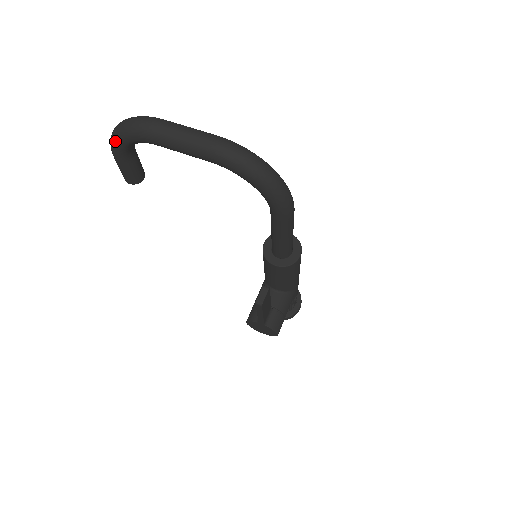
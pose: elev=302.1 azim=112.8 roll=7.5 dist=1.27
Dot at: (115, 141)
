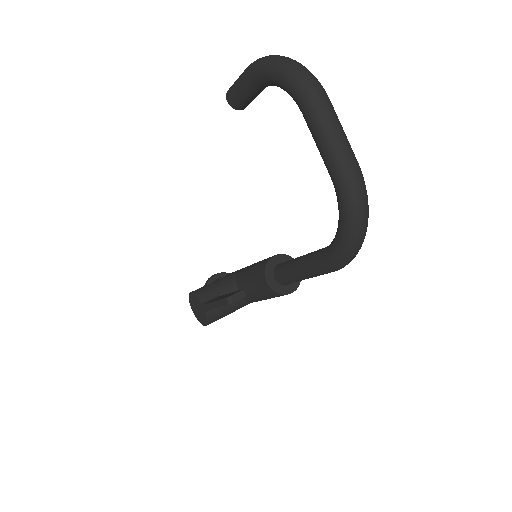
Dot at: (268, 66)
